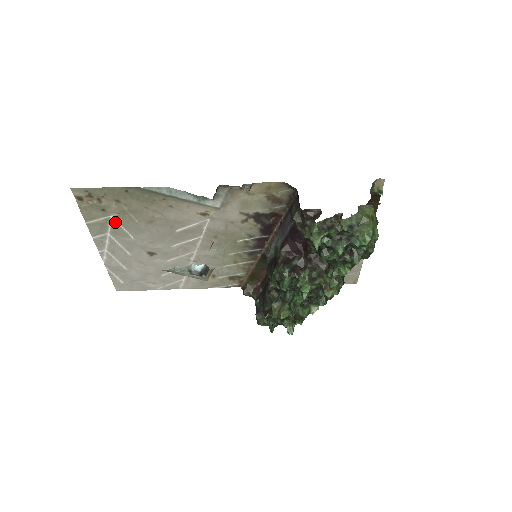
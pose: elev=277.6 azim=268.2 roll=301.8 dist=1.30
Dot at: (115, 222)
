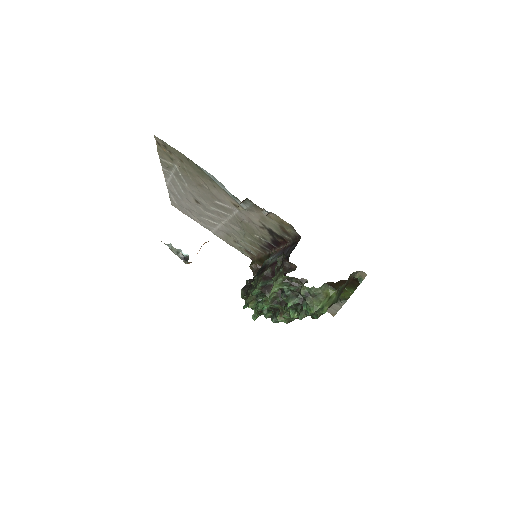
Dot at: (178, 170)
